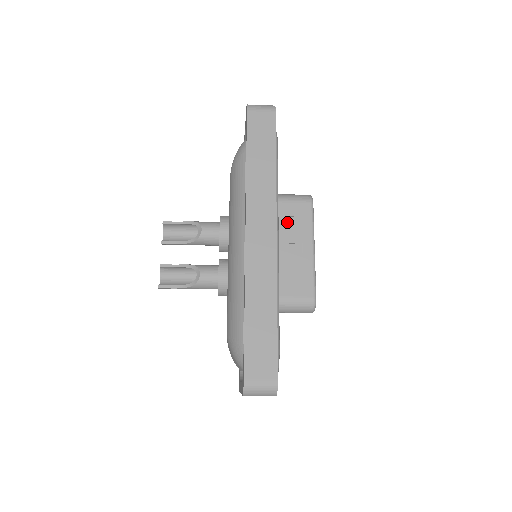
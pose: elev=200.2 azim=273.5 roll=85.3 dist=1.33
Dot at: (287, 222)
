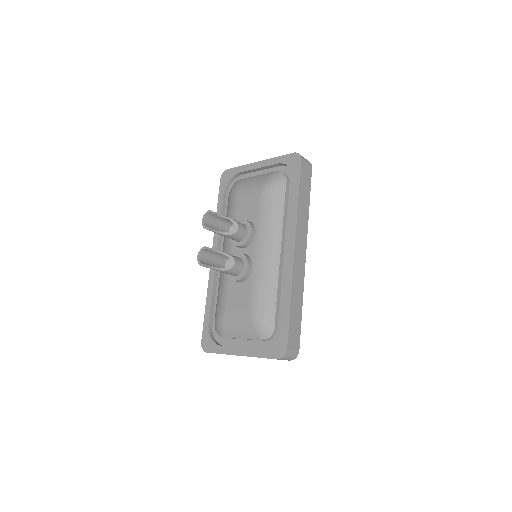
Dot at: occluded
